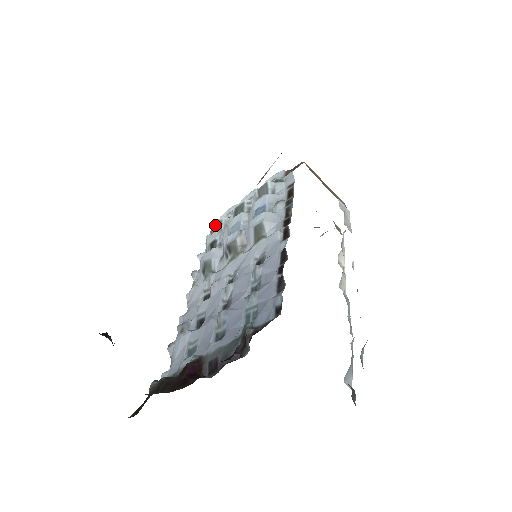
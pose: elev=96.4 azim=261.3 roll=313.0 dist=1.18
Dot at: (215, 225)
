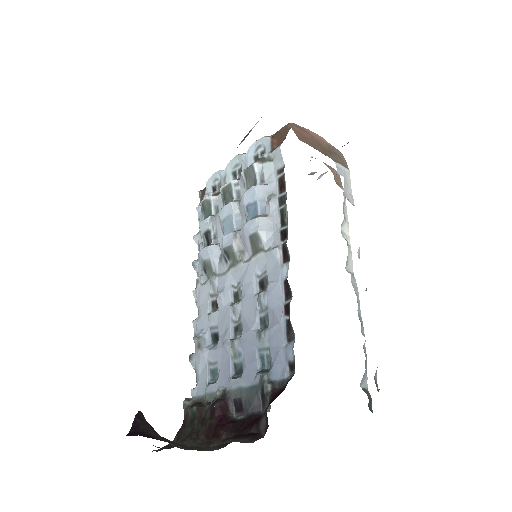
Dot at: (204, 205)
